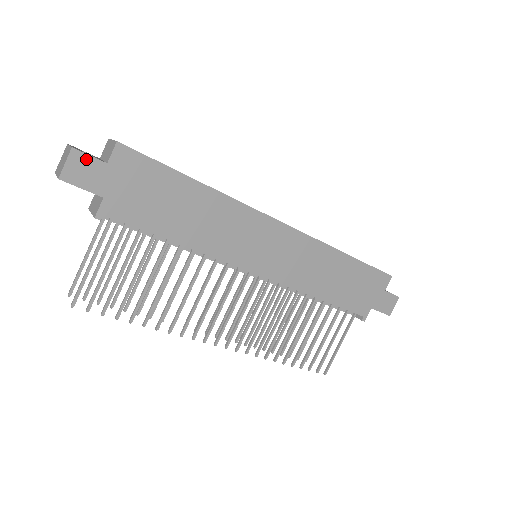
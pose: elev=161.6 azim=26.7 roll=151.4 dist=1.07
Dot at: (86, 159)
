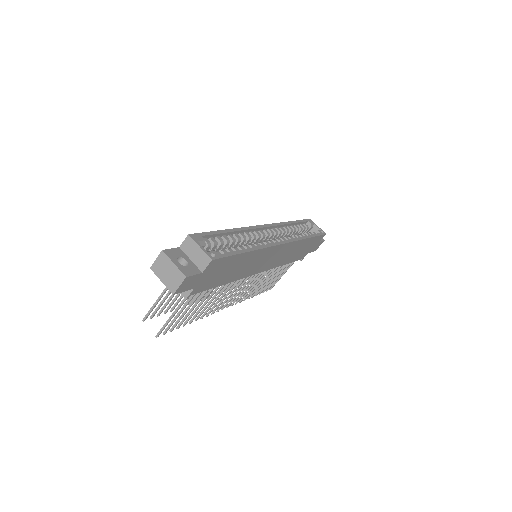
Dot at: (192, 278)
